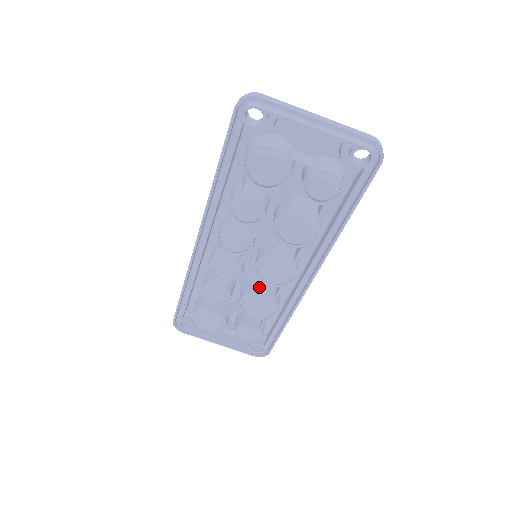
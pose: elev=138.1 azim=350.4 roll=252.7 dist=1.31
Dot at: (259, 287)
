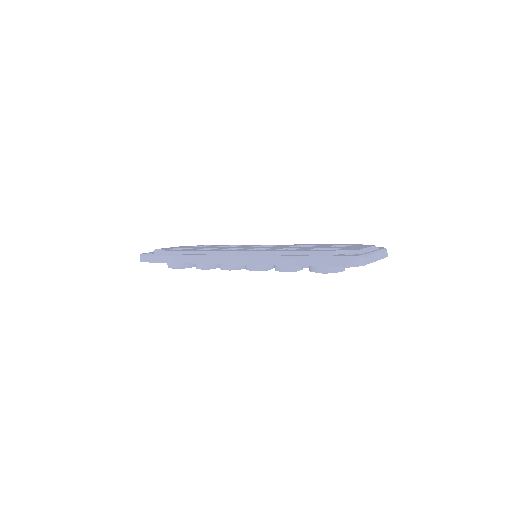
Dot at: occluded
